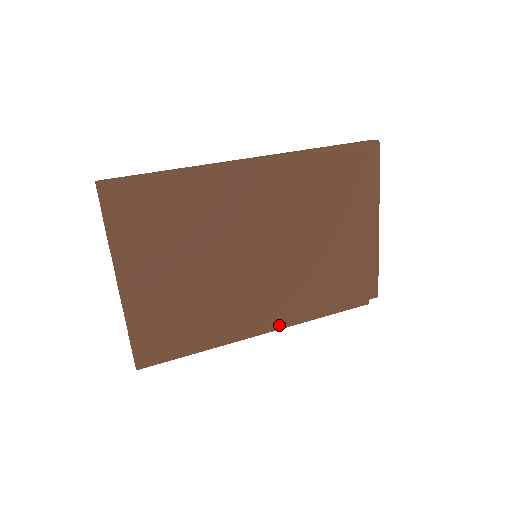
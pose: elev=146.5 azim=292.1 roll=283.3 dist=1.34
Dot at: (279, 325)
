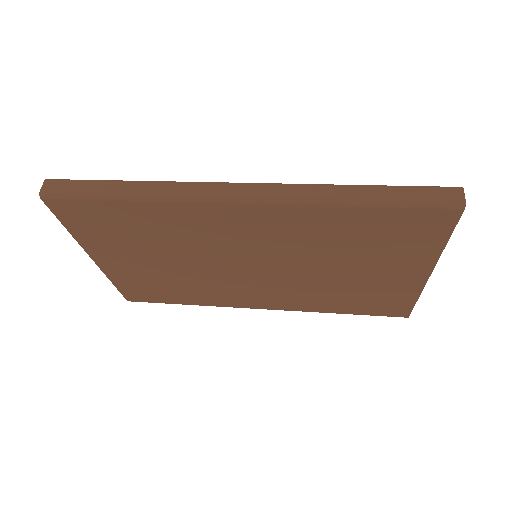
Dot at: occluded
